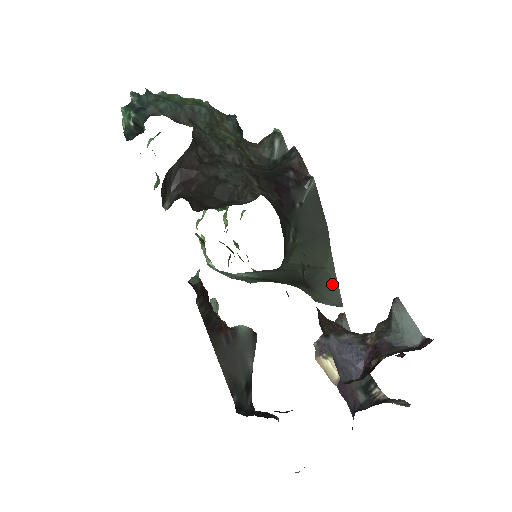
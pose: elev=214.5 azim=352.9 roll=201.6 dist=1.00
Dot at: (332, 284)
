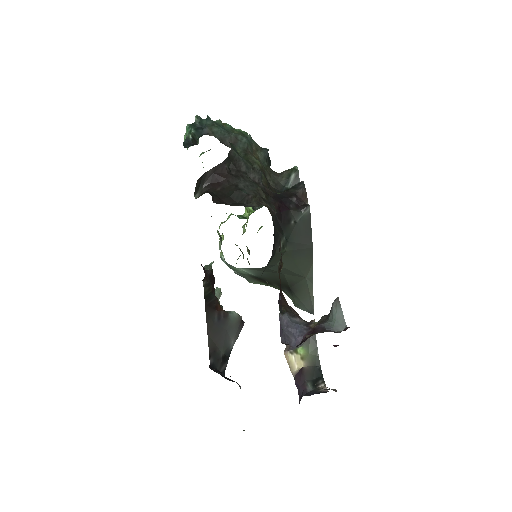
Dot at: (309, 293)
